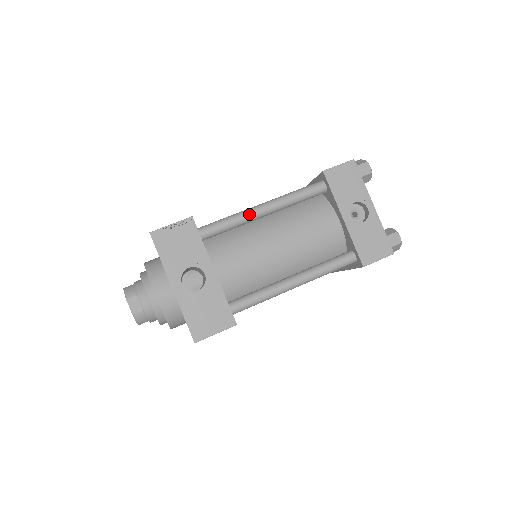
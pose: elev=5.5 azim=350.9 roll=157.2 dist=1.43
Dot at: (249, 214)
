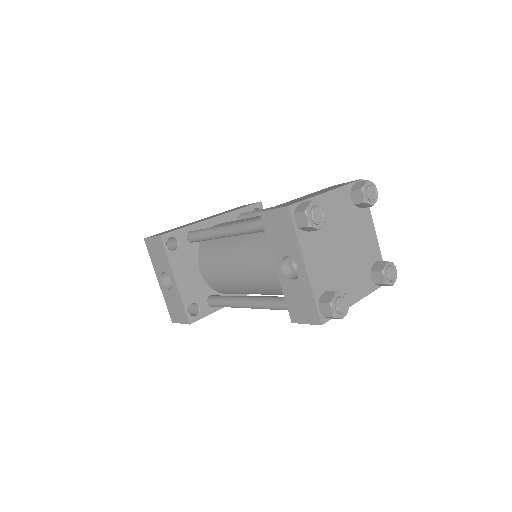
Dot at: (215, 233)
